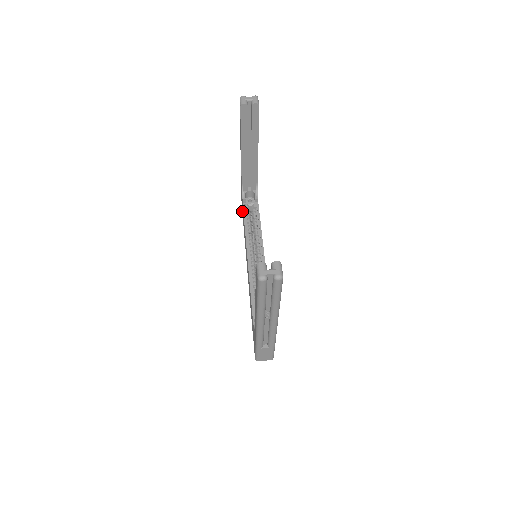
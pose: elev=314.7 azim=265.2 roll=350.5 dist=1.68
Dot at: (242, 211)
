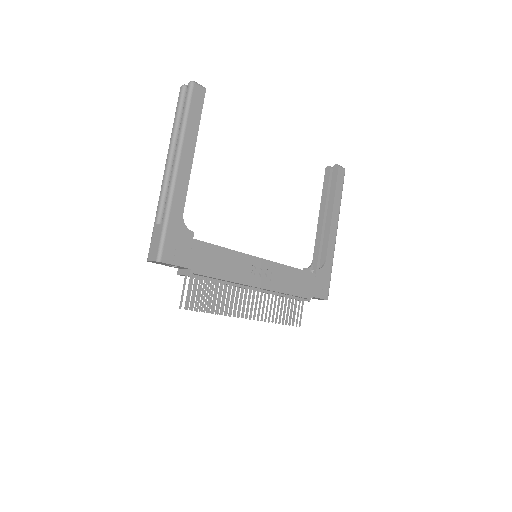
Dot at: occluded
